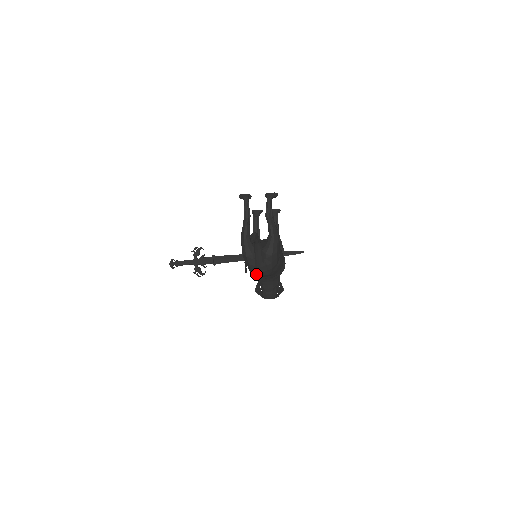
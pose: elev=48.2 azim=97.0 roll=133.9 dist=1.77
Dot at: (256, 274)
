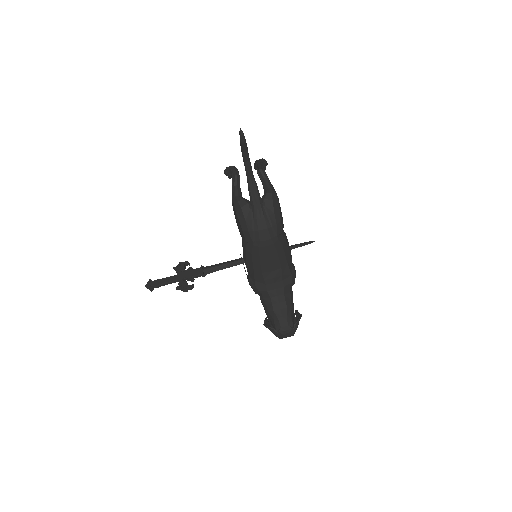
Dot at: (258, 243)
